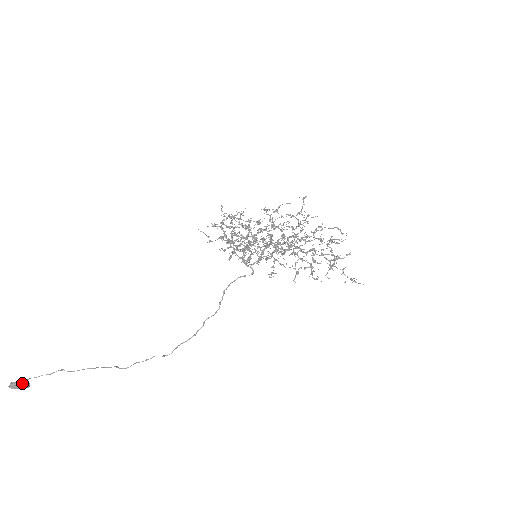
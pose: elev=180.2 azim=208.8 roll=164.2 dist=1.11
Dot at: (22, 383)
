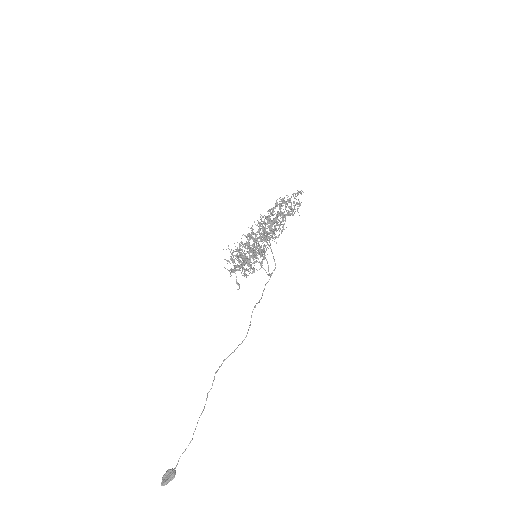
Dot at: (174, 475)
